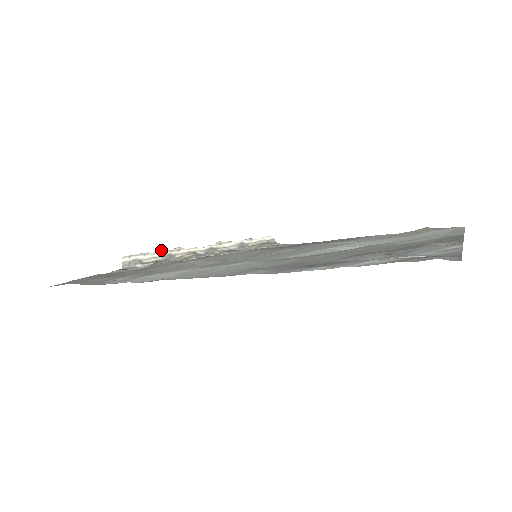
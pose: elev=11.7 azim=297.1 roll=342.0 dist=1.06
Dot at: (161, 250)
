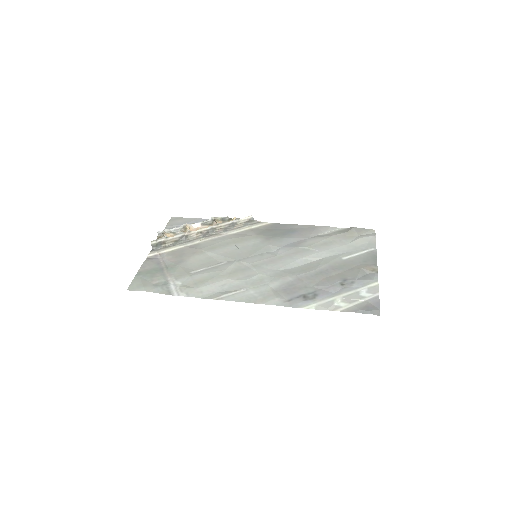
Dot at: (178, 233)
